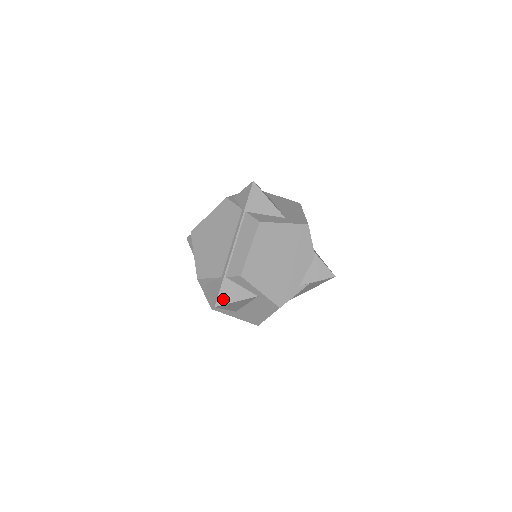
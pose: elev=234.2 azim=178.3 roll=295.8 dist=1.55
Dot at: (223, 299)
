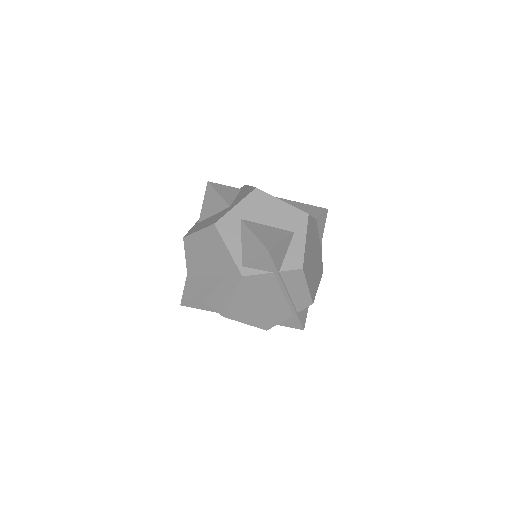
Dot at: (304, 321)
